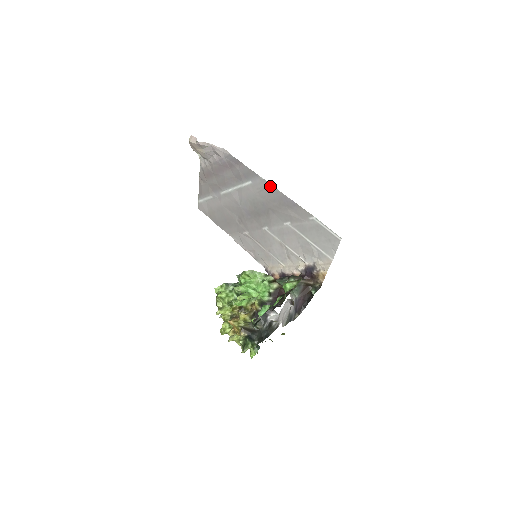
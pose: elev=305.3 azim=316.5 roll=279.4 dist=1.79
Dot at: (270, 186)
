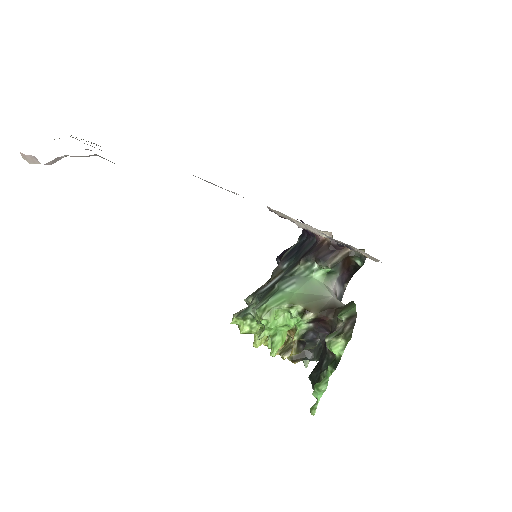
Dot at: occluded
